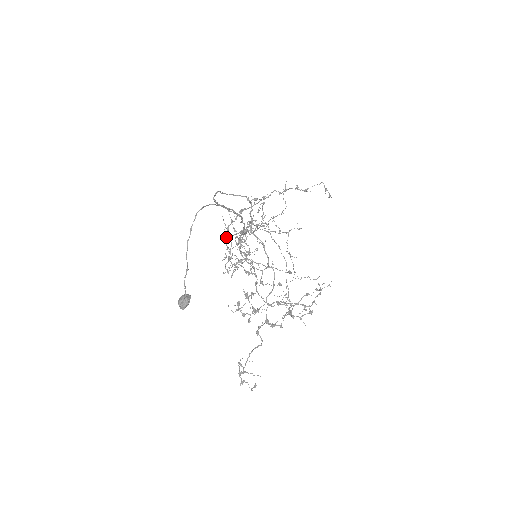
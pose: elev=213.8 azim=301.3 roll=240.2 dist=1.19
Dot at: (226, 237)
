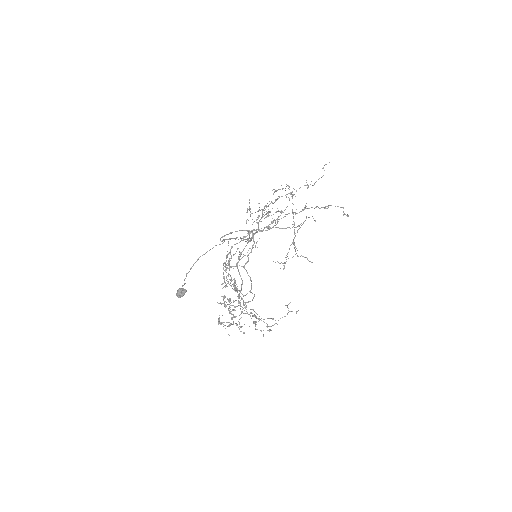
Dot at: (226, 258)
